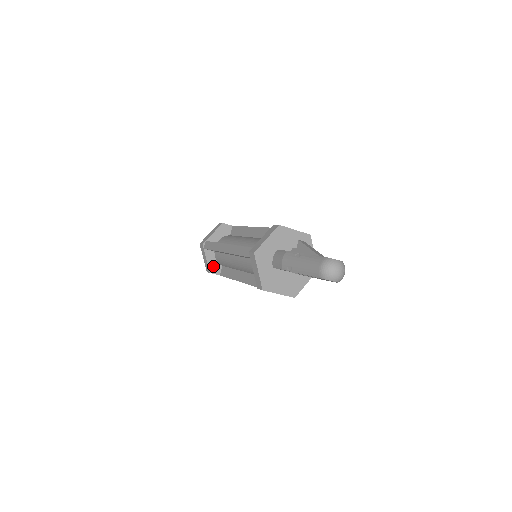
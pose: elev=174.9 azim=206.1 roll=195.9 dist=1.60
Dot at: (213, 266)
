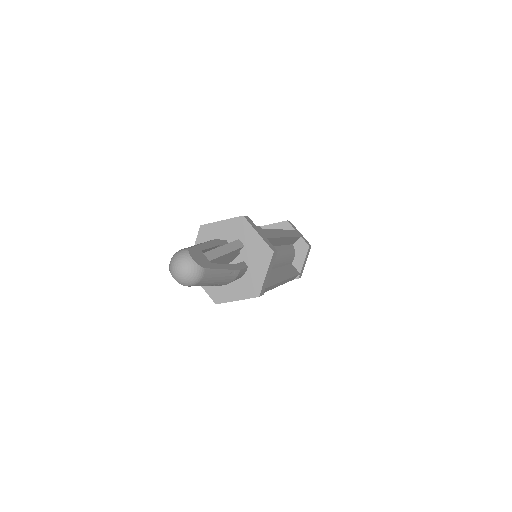
Dot at: occluded
